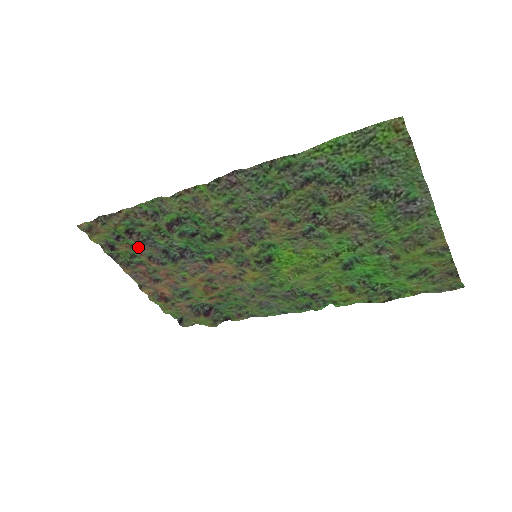
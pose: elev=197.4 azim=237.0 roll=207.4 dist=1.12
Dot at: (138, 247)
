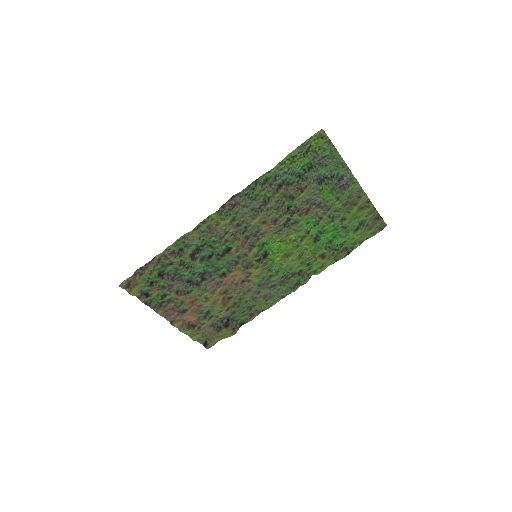
Dot at: (168, 286)
